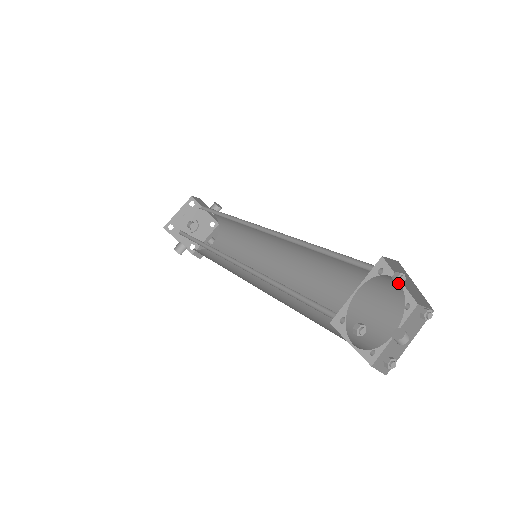
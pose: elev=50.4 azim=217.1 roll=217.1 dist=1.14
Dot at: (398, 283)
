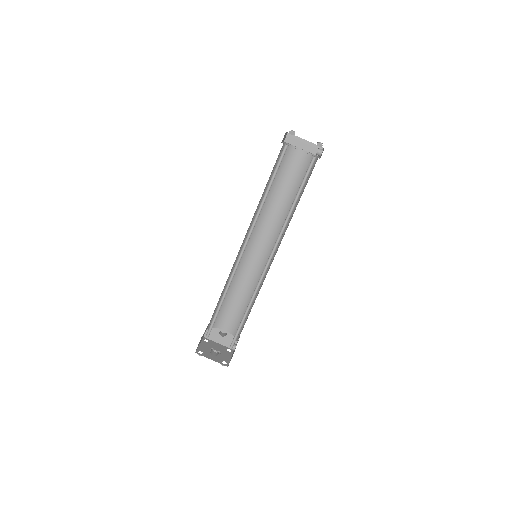
Dot at: occluded
